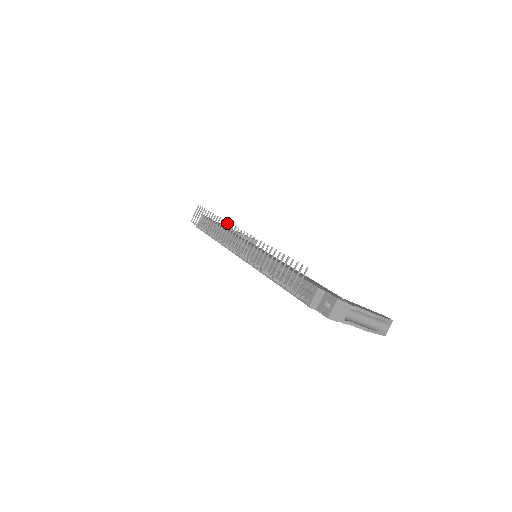
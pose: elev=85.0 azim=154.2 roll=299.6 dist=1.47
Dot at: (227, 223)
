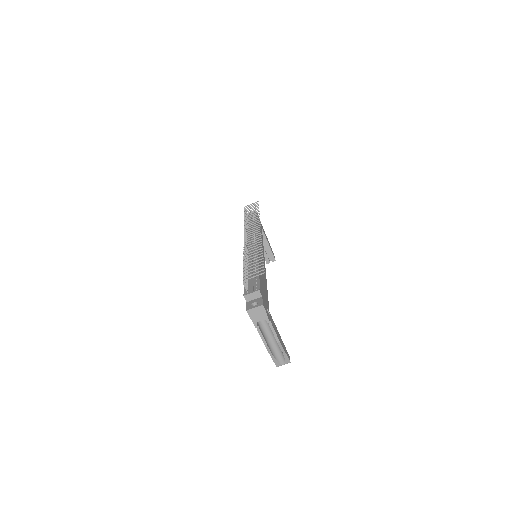
Dot at: (259, 221)
